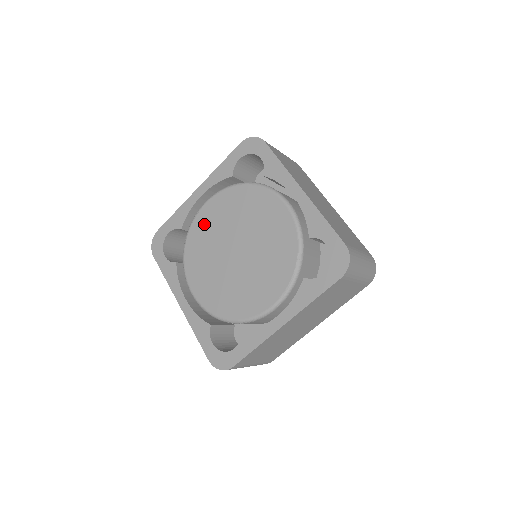
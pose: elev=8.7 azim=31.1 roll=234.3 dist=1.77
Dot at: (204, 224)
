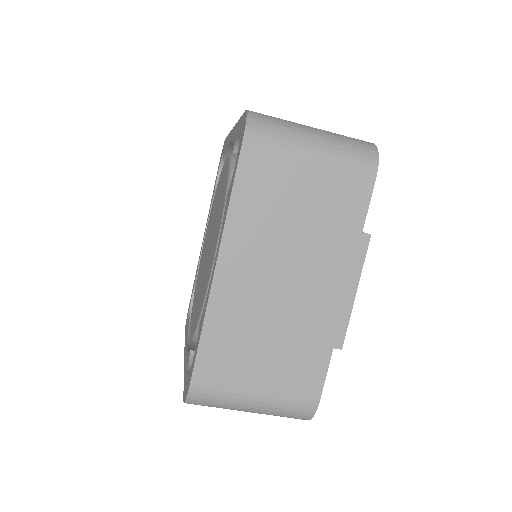
Dot at: (202, 255)
